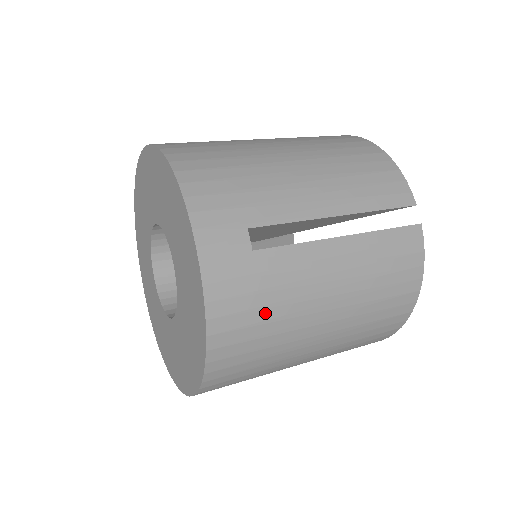
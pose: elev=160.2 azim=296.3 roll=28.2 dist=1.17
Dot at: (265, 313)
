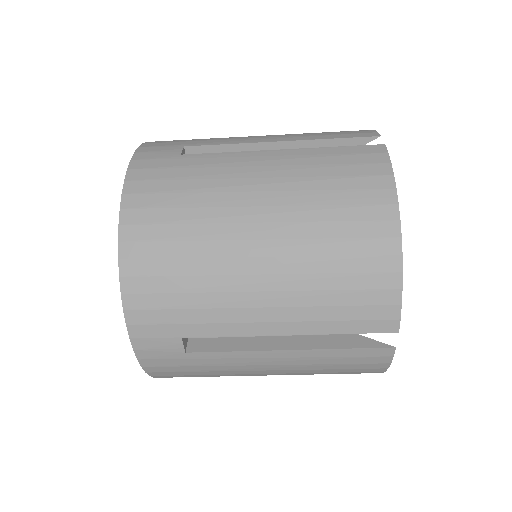
Dot at: (182, 197)
